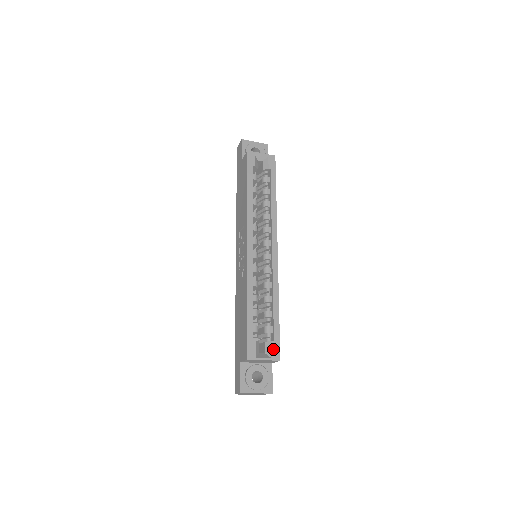
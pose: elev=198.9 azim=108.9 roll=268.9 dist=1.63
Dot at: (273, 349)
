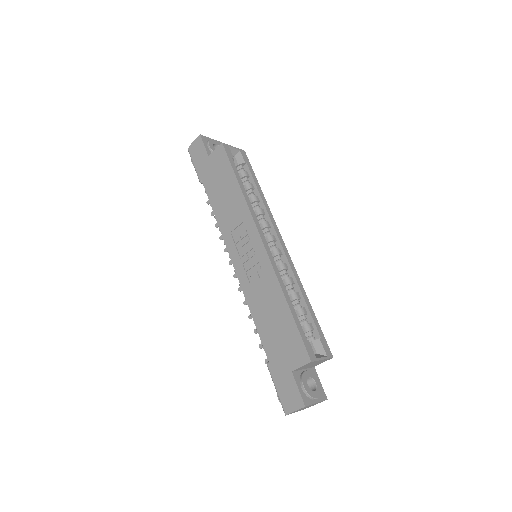
Dot at: (324, 346)
